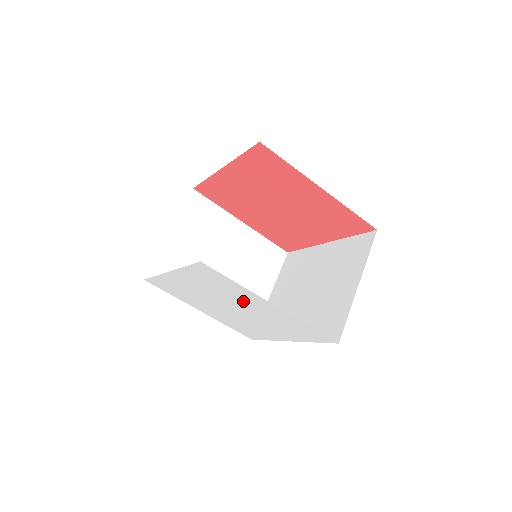
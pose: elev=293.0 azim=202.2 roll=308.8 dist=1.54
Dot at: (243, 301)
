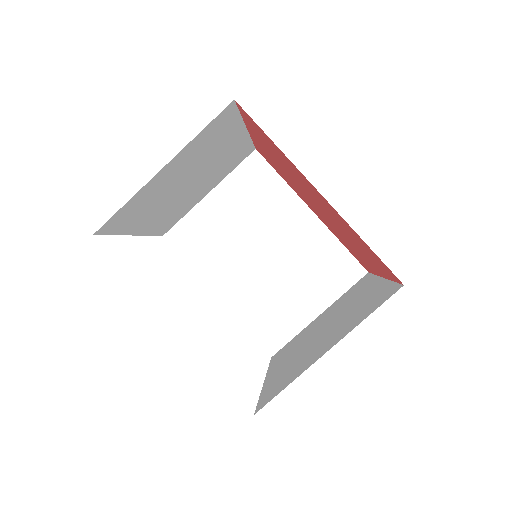
Dot at: occluded
